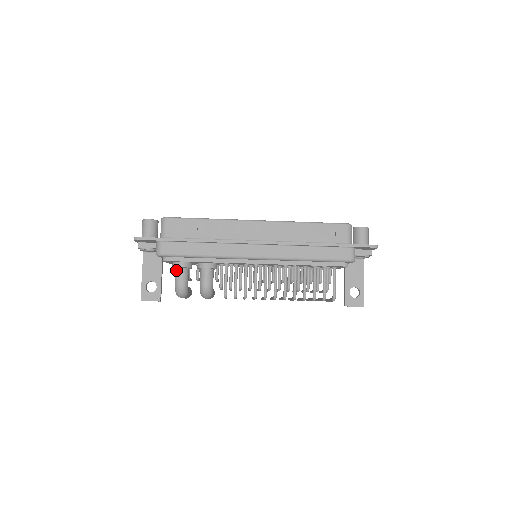
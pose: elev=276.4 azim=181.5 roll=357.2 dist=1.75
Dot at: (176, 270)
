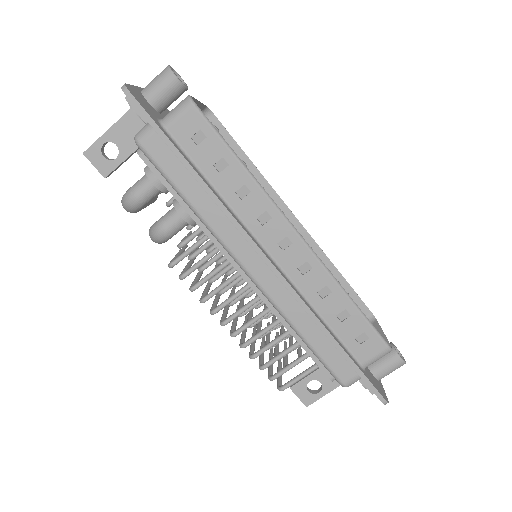
Dot at: (145, 177)
